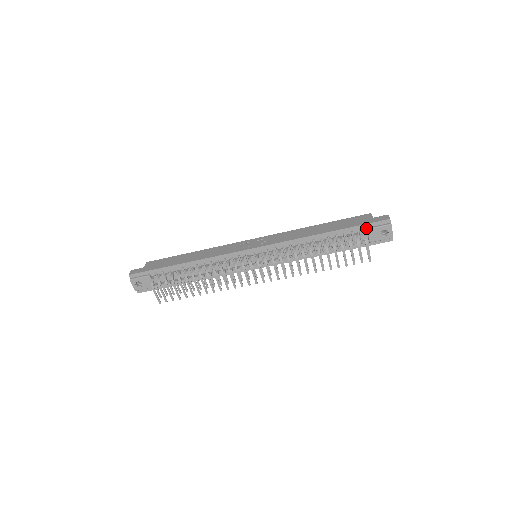
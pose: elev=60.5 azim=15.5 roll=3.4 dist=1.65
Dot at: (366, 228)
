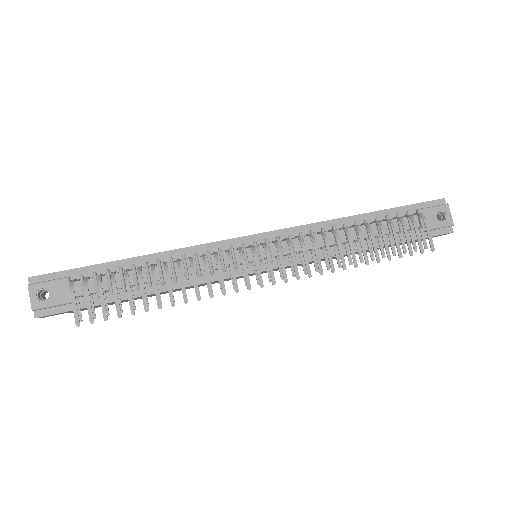
Dot at: (415, 210)
